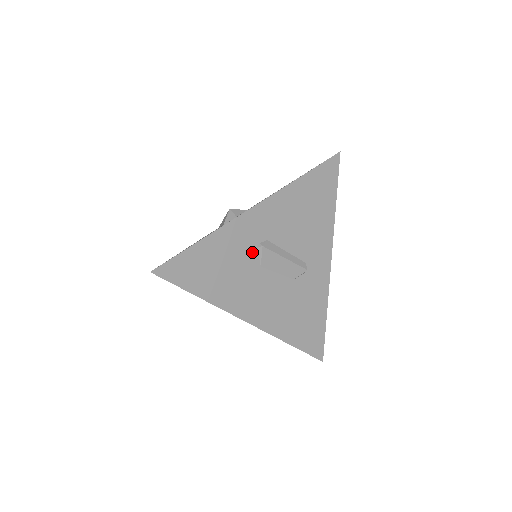
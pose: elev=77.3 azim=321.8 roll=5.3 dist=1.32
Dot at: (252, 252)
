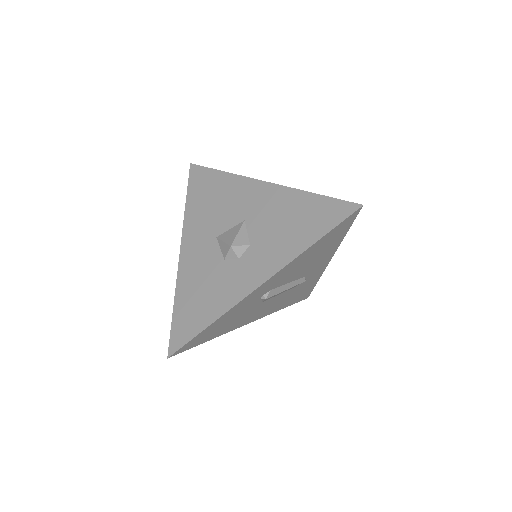
Dot at: (255, 302)
